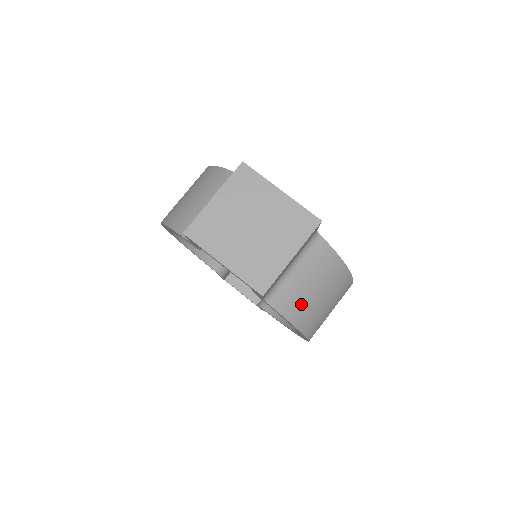
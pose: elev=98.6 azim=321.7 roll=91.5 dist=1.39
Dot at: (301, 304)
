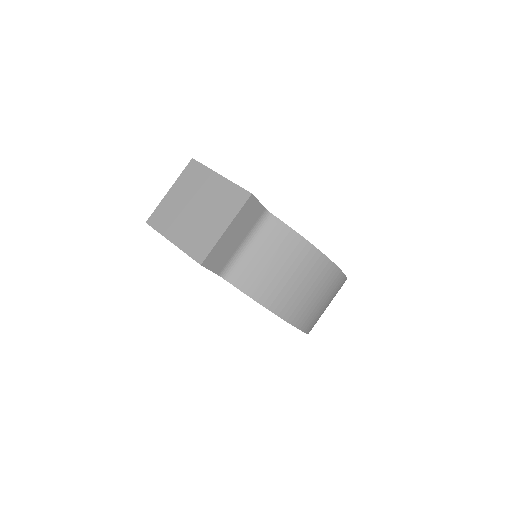
Dot at: (264, 282)
